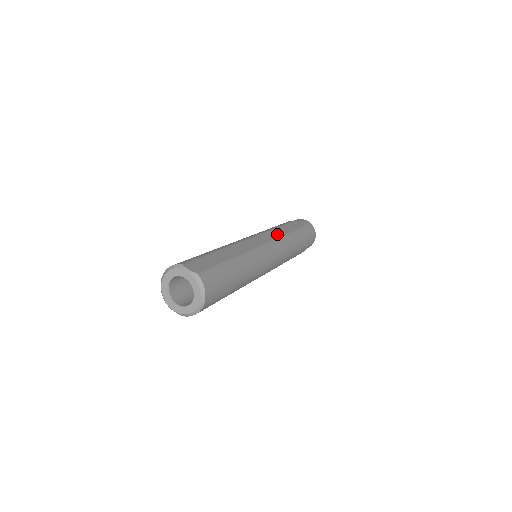
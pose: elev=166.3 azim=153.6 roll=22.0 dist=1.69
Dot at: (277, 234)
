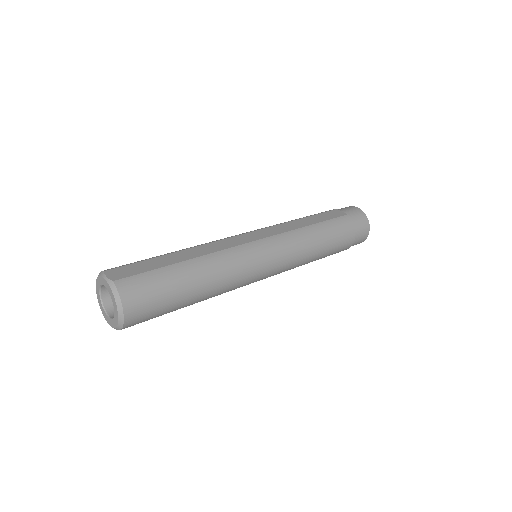
Dot at: (288, 227)
